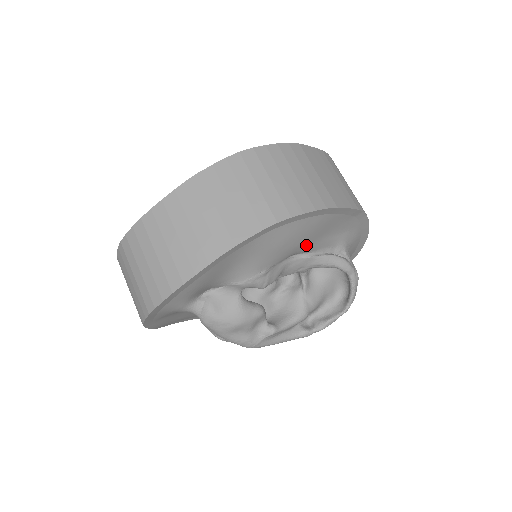
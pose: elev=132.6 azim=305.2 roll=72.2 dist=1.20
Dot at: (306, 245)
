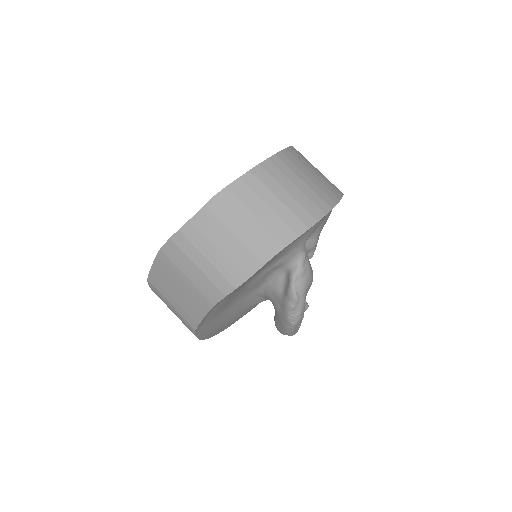
Dot at: occluded
